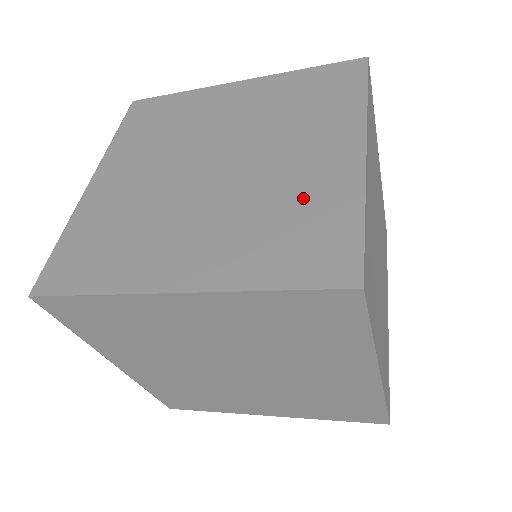
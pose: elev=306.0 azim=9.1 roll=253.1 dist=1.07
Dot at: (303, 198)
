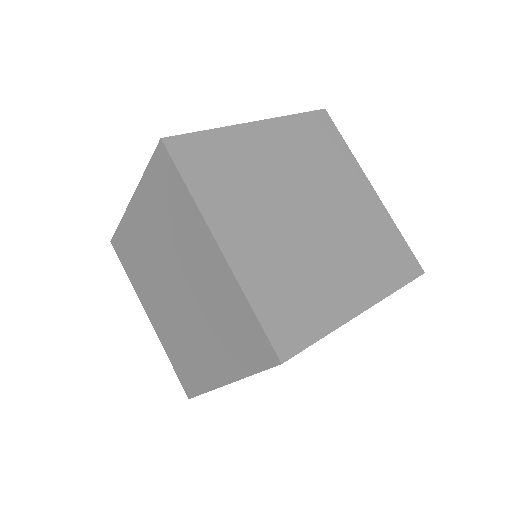
Dot at: (223, 304)
